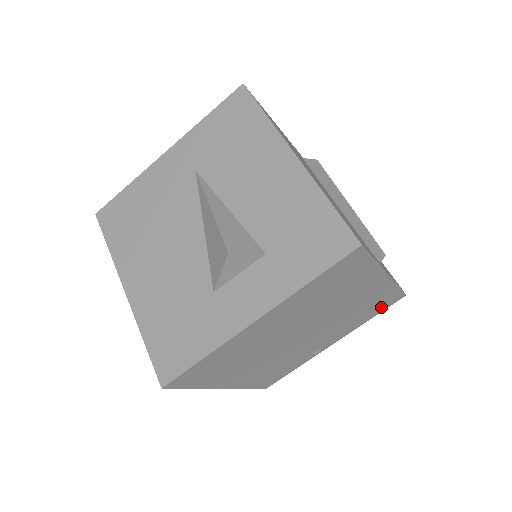
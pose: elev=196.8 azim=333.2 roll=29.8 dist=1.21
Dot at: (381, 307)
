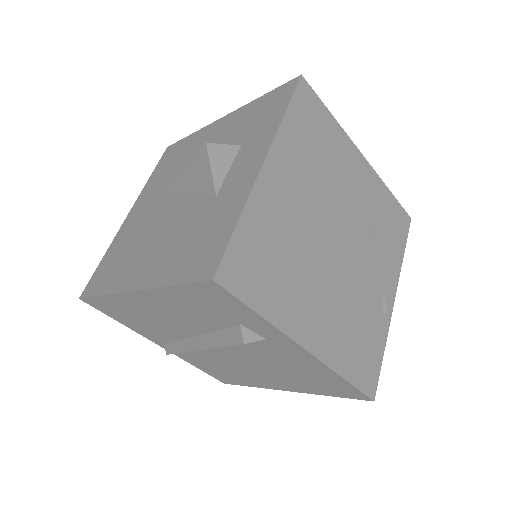
Dot at: (399, 231)
